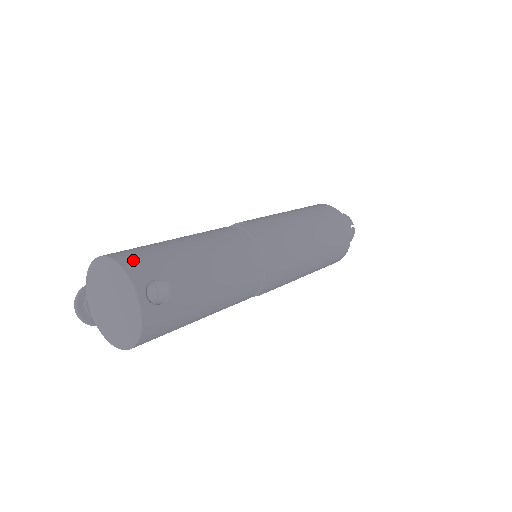
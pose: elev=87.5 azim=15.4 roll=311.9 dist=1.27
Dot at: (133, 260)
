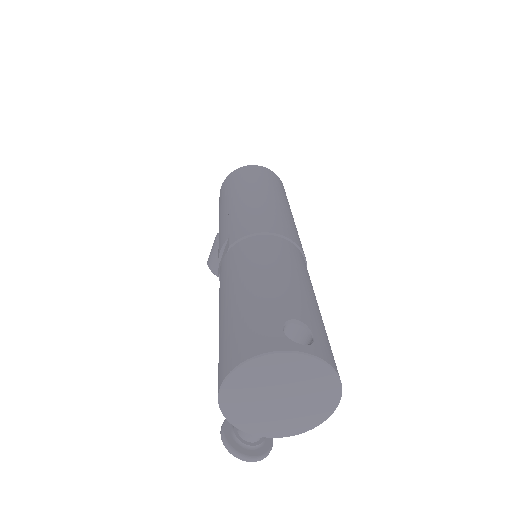
Dot at: (249, 344)
